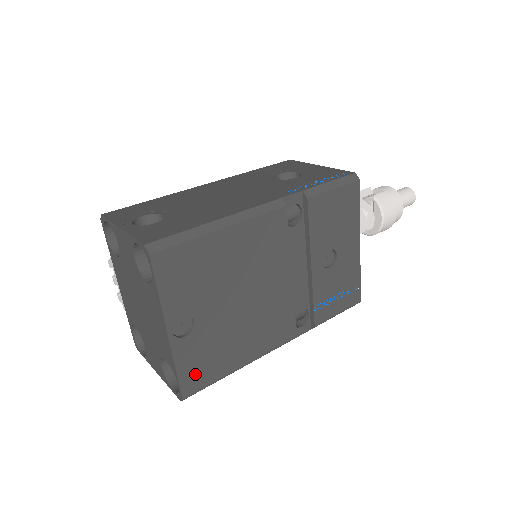
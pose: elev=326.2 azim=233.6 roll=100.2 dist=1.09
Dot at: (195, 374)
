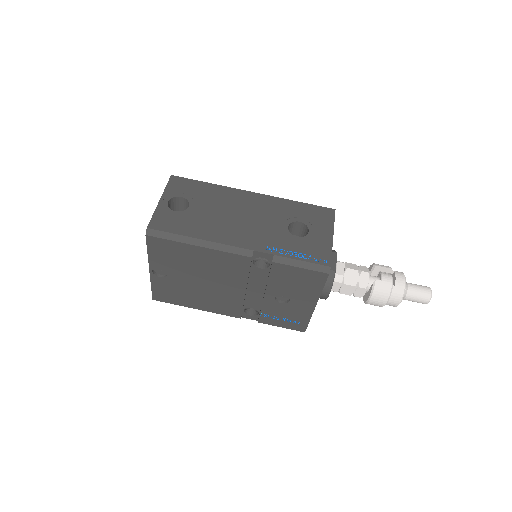
Dot at: (163, 294)
